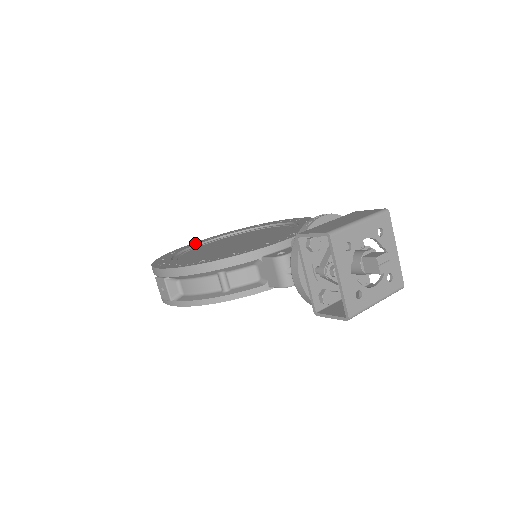
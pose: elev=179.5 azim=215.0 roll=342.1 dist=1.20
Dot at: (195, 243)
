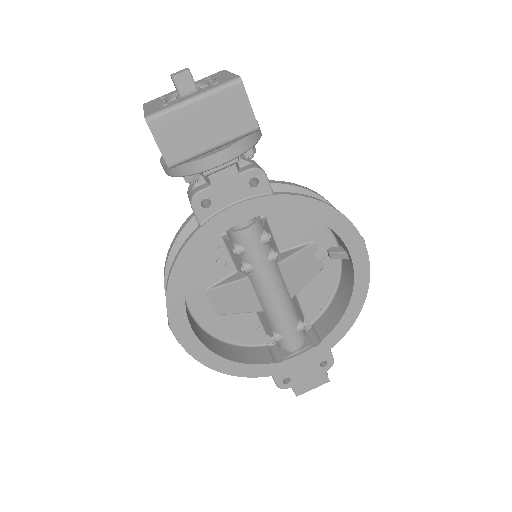
Dot at: occluded
